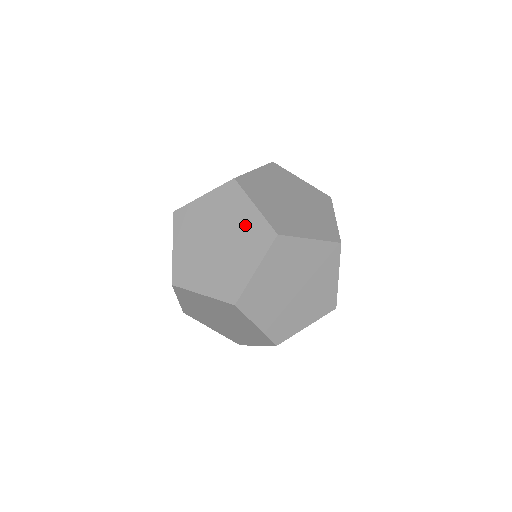
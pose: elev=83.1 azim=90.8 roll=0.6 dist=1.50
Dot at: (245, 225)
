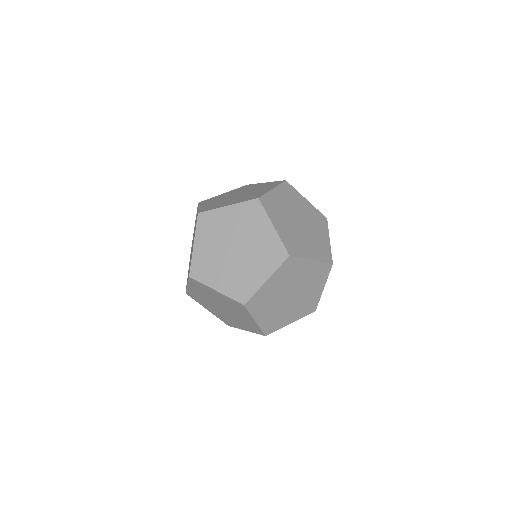
Dot at: (262, 241)
